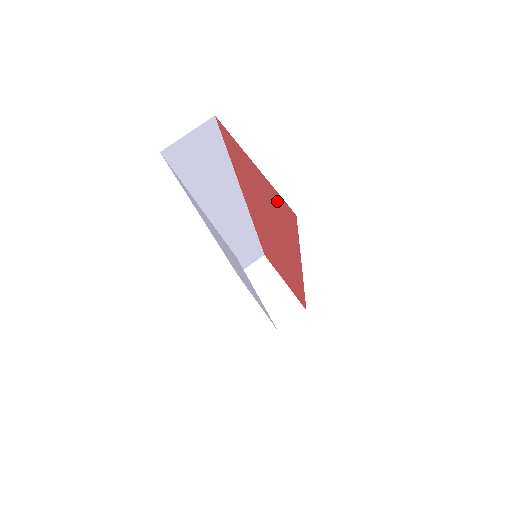
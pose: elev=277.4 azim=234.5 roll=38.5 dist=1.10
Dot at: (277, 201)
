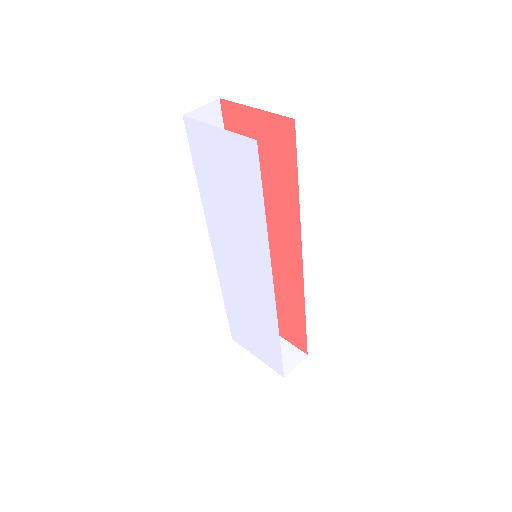
Dot at: (276, 133)
